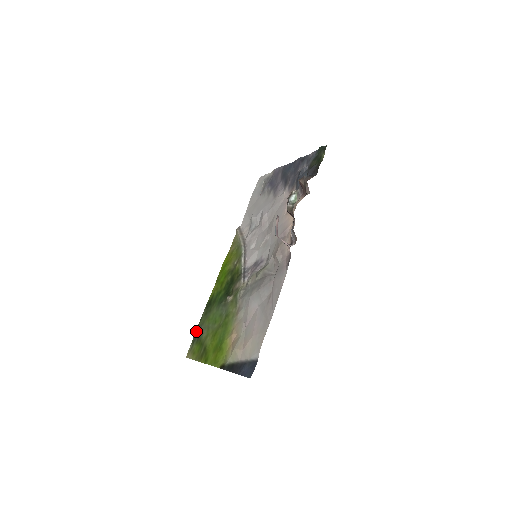
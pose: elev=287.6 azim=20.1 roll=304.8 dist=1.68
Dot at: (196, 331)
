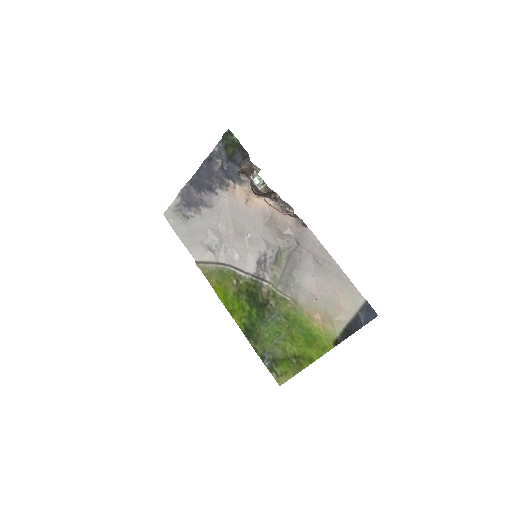
Dot at: (263, 361)
